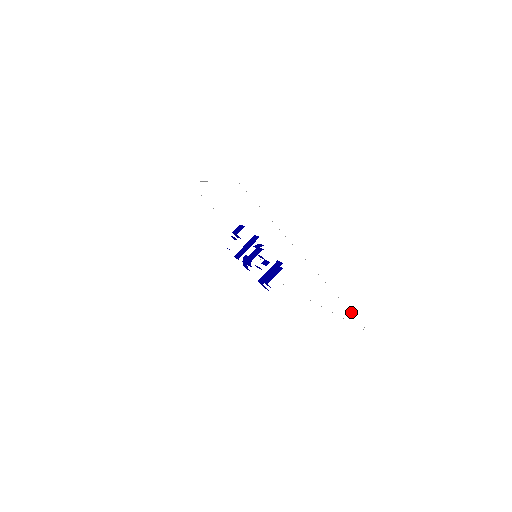
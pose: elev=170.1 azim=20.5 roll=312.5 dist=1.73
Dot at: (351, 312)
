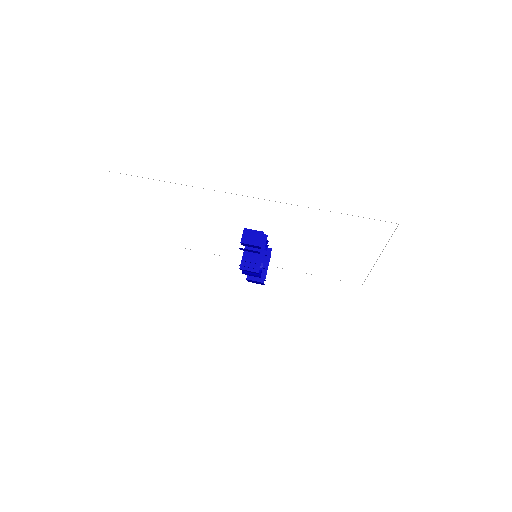
Dot at: occluded
